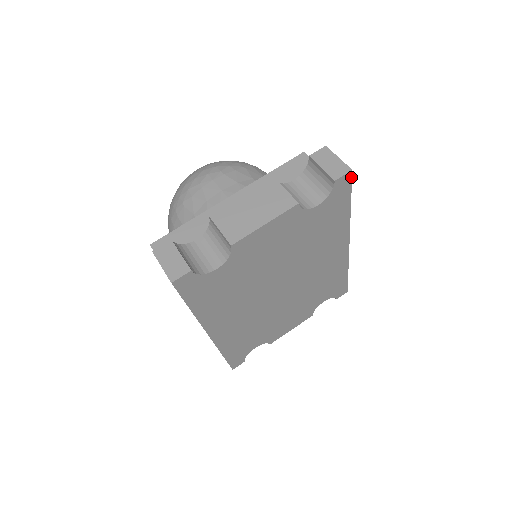
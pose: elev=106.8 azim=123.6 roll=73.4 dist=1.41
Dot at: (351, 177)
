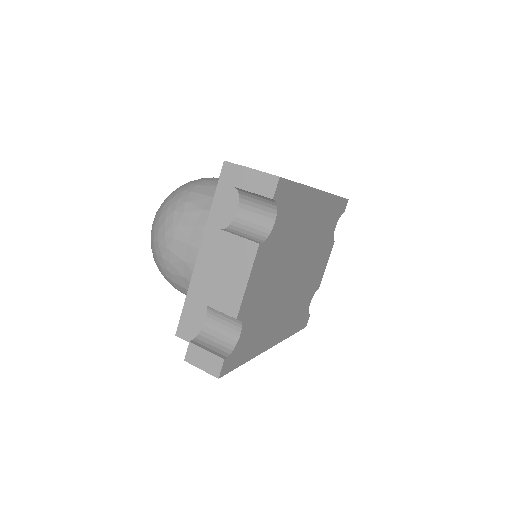
Dot at: (283, 179)
